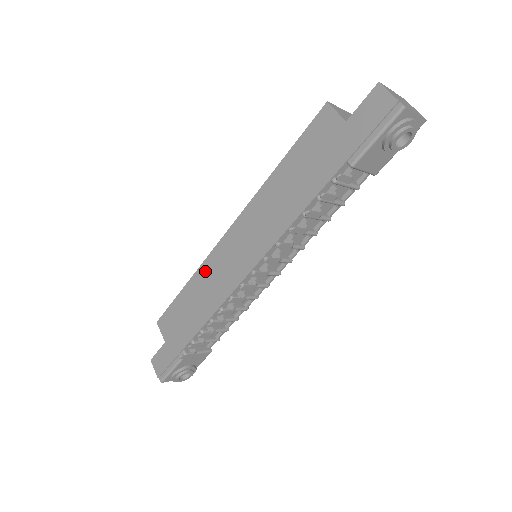
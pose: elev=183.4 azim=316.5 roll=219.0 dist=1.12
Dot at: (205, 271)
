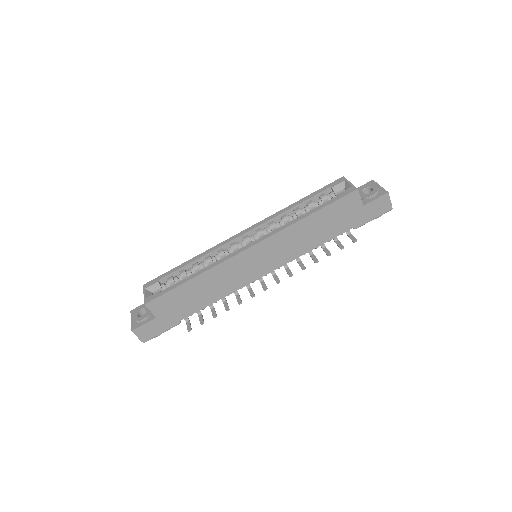
Dot at: (219, 271)
